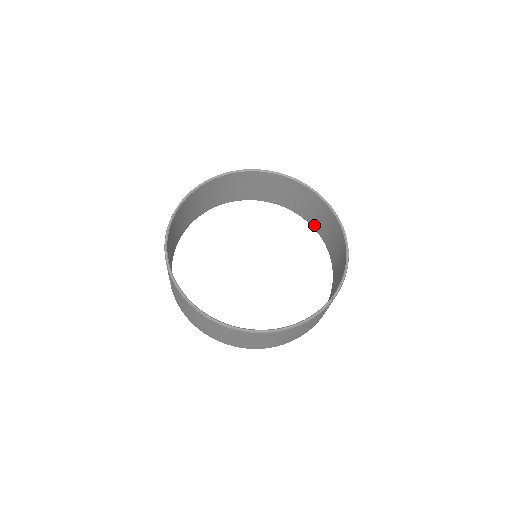
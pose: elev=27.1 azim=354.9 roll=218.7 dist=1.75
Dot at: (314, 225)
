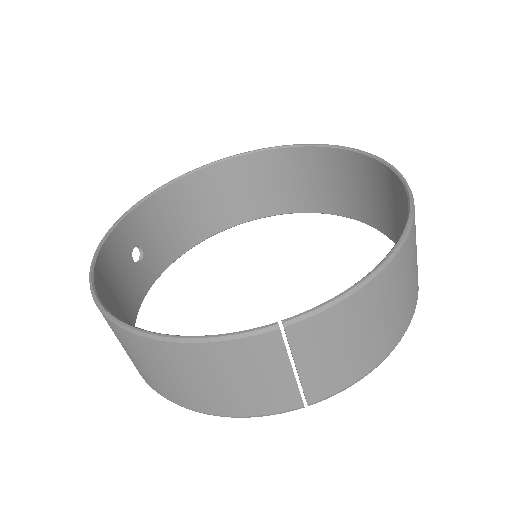
Dot at: occluded
